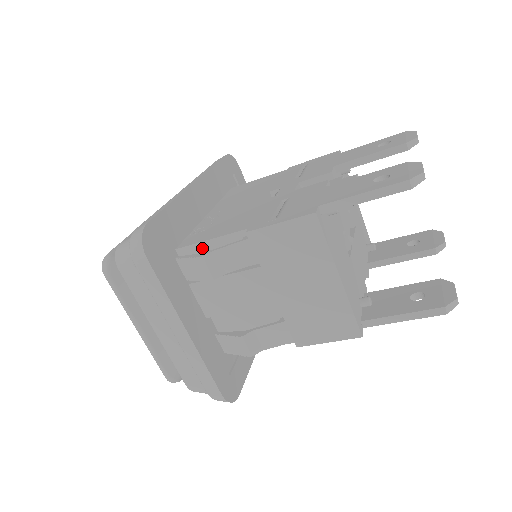
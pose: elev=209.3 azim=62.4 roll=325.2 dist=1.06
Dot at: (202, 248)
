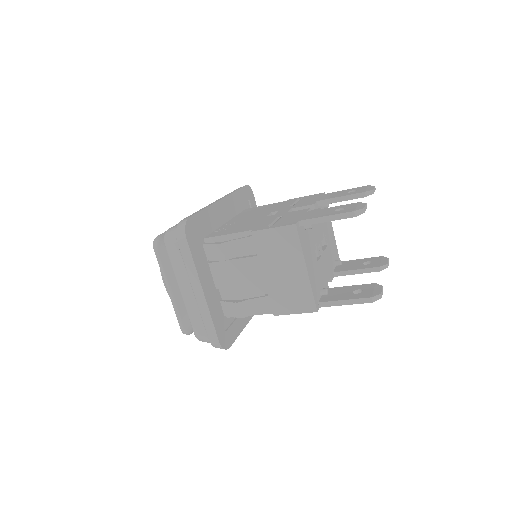
Dot at: (221, 240)
